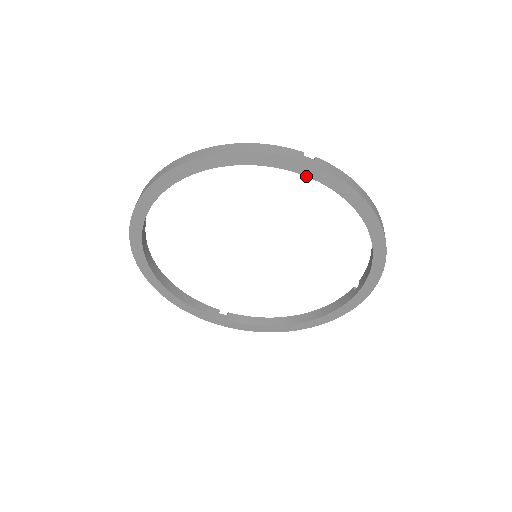
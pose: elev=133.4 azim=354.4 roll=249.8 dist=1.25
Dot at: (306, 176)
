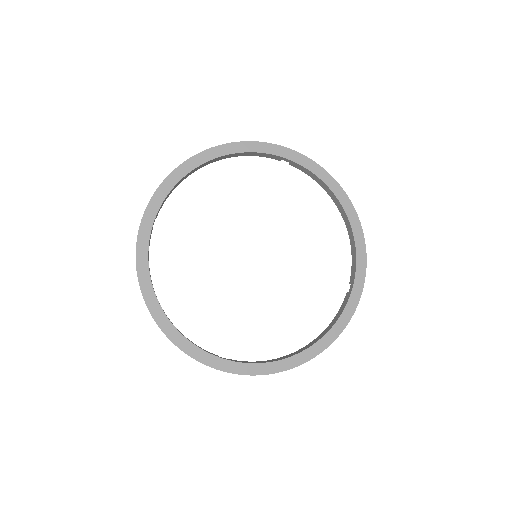
Dot at: (289, 160)
